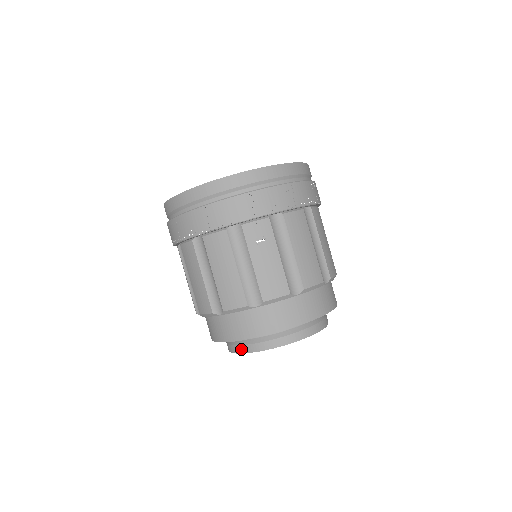
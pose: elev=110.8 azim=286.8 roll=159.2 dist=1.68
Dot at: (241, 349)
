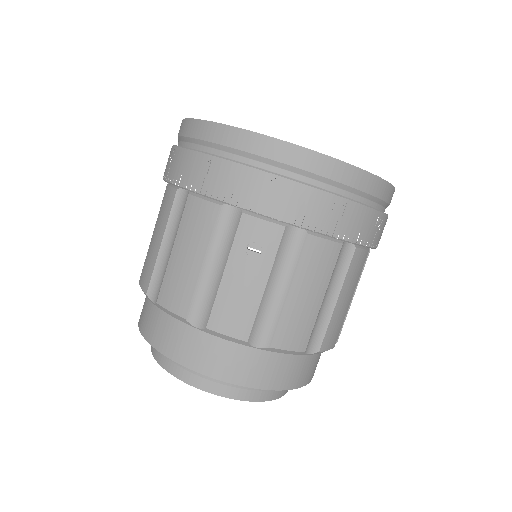
Dot at: (158, 355)
